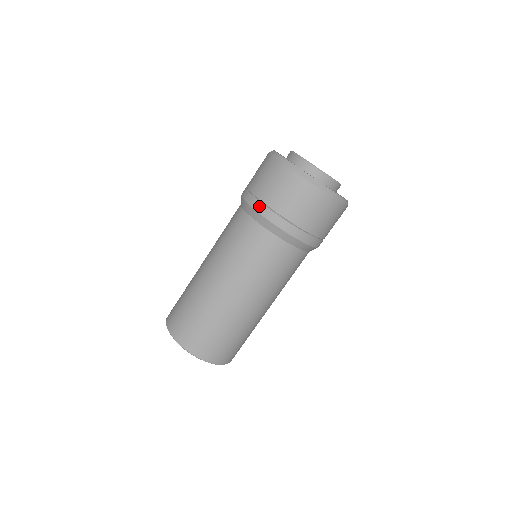
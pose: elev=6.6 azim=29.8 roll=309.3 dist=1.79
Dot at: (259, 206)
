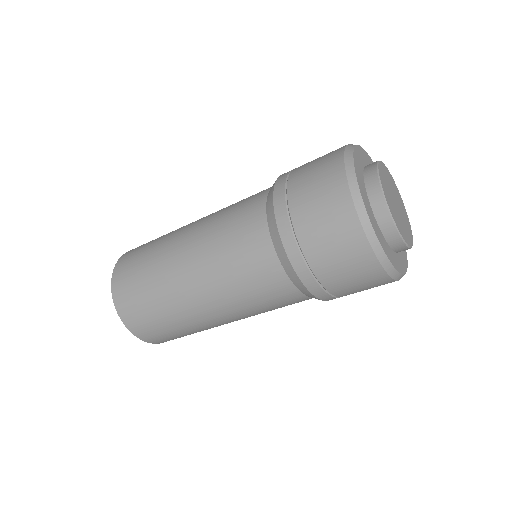
Dot at: (298, 261)
